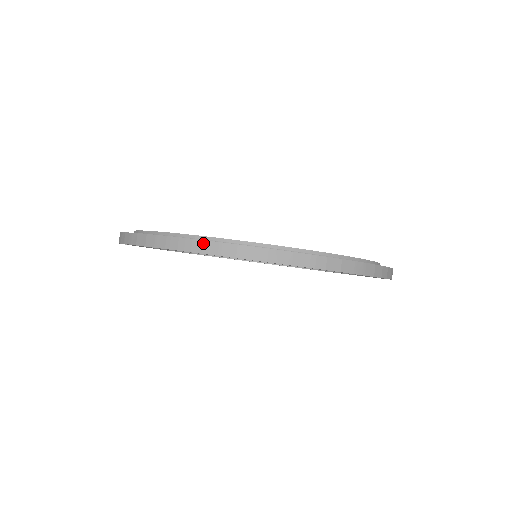
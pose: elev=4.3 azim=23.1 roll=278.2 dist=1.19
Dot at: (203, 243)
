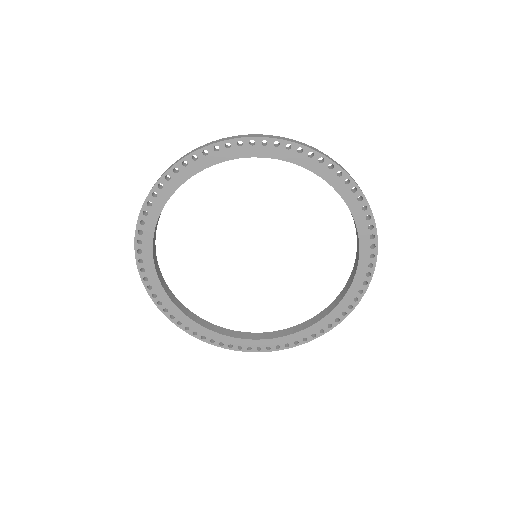
Dot at: (267, 135)
